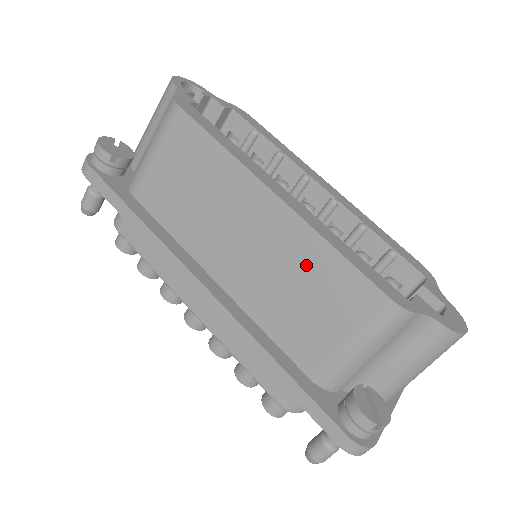
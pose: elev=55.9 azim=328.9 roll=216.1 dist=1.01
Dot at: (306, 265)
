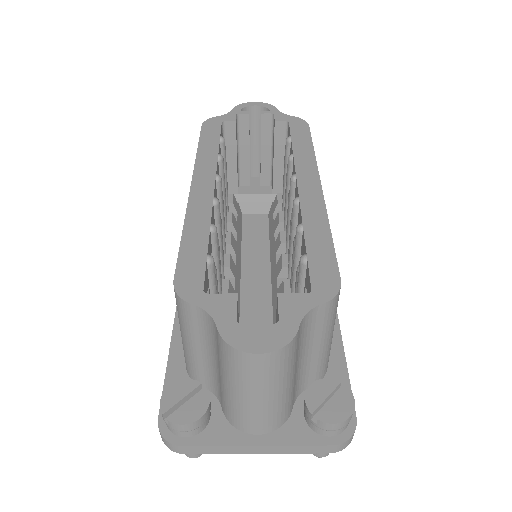
Dot at: occluded
